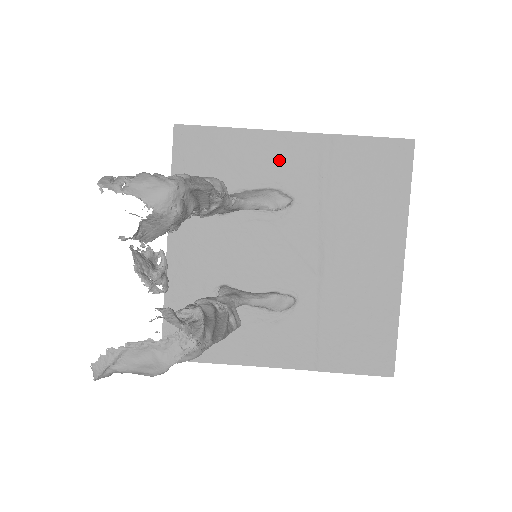
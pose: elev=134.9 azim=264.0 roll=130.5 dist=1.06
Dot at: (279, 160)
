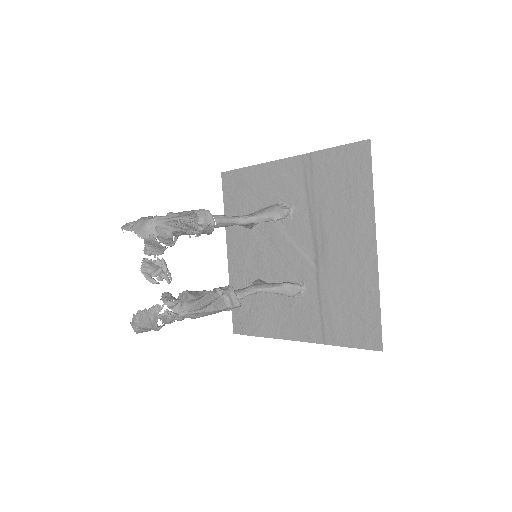
Dot at: (280, 182)
